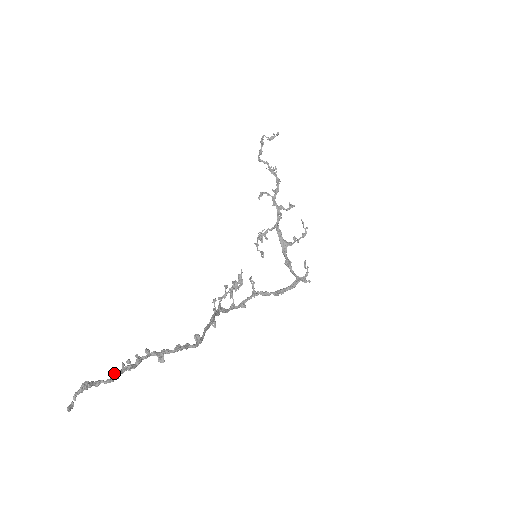
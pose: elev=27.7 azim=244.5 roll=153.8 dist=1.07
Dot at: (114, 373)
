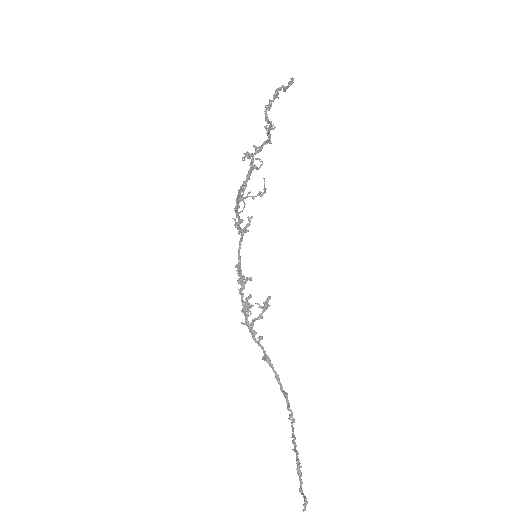
Dot at: occluded
